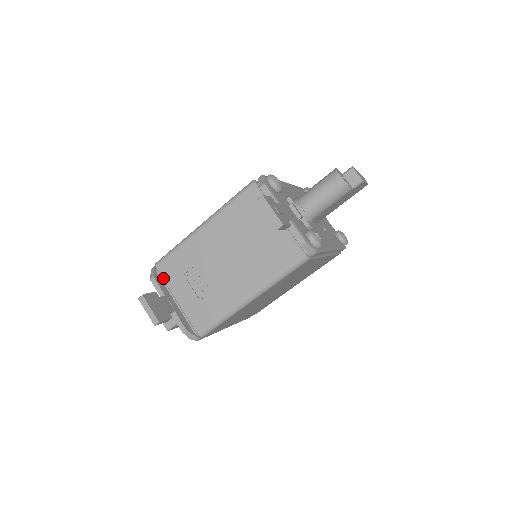
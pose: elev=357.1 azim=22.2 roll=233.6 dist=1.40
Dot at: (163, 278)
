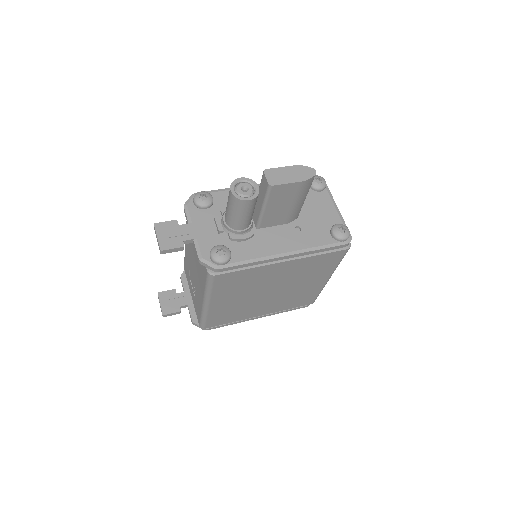
Dot at: (186, 277)
